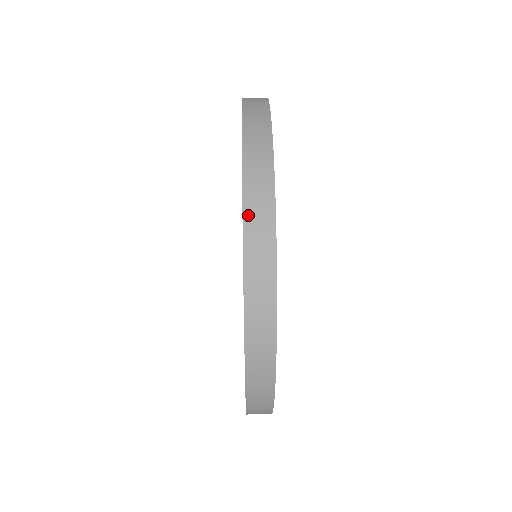
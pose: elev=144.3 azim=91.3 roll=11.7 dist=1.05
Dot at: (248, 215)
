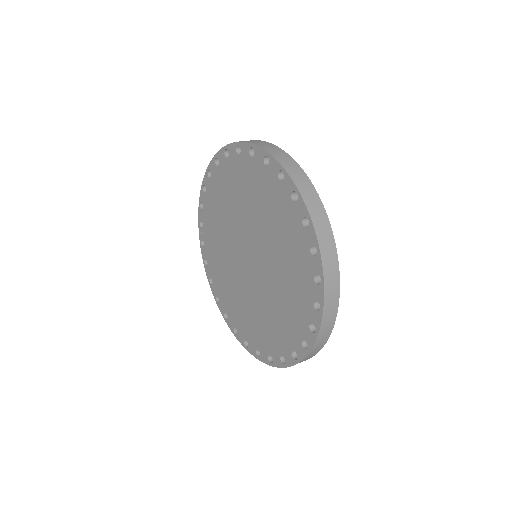
Dot at: (294, 178)
